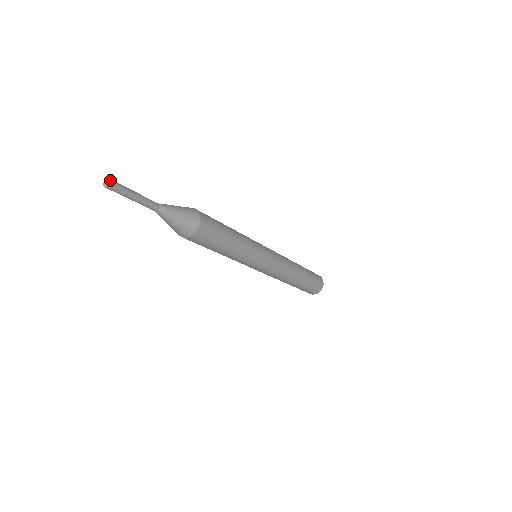
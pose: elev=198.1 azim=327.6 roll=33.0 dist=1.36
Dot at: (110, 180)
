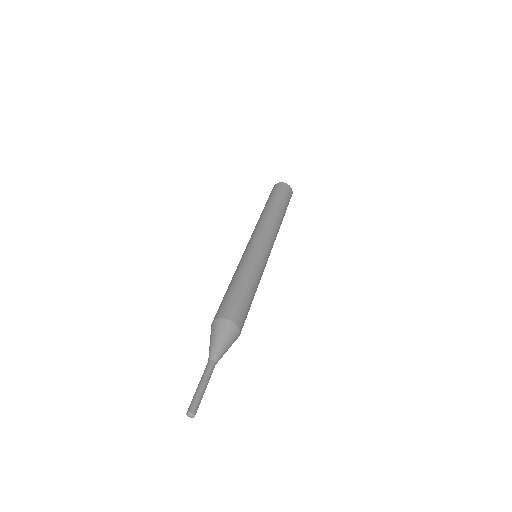
Dot at: (194, 414)
